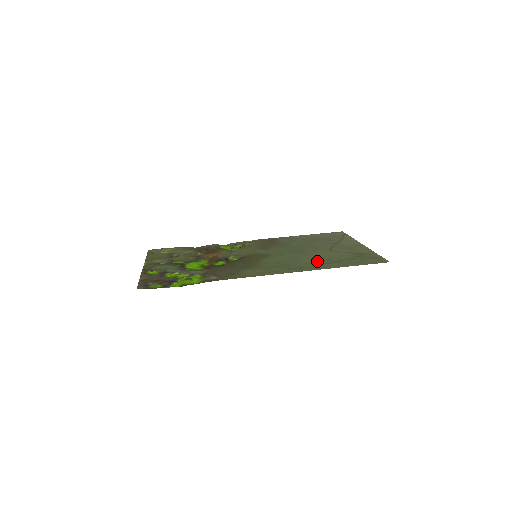
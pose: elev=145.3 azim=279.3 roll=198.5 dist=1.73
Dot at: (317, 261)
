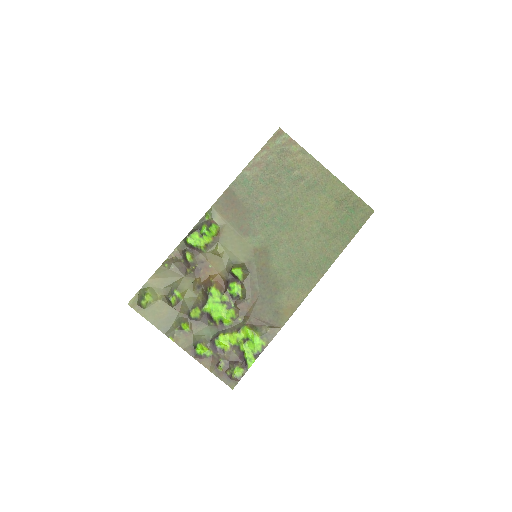
Dot at: (320, 242)
